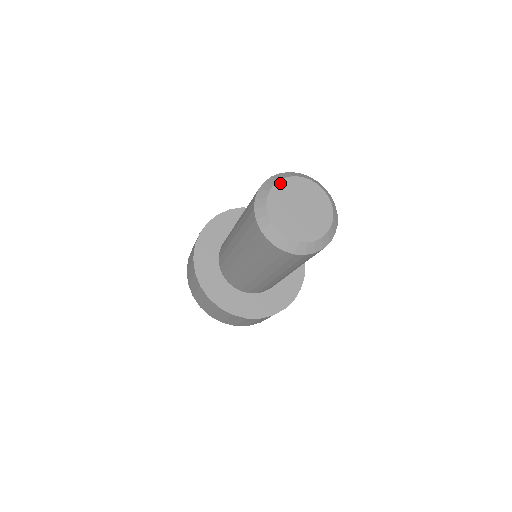
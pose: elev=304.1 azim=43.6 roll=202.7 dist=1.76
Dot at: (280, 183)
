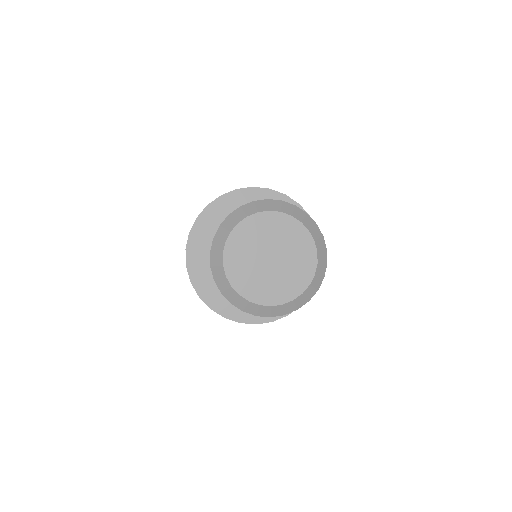
Dot at: (228, 246)
